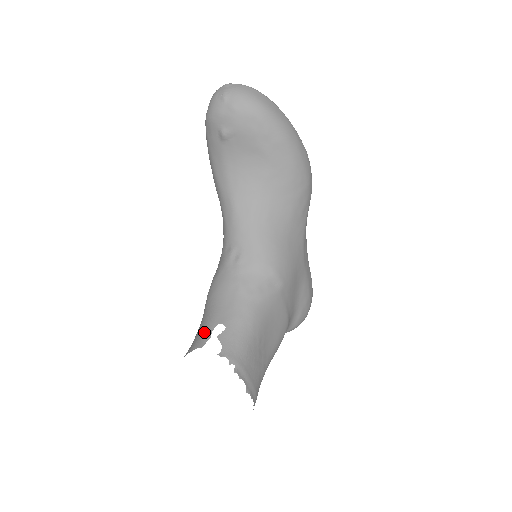
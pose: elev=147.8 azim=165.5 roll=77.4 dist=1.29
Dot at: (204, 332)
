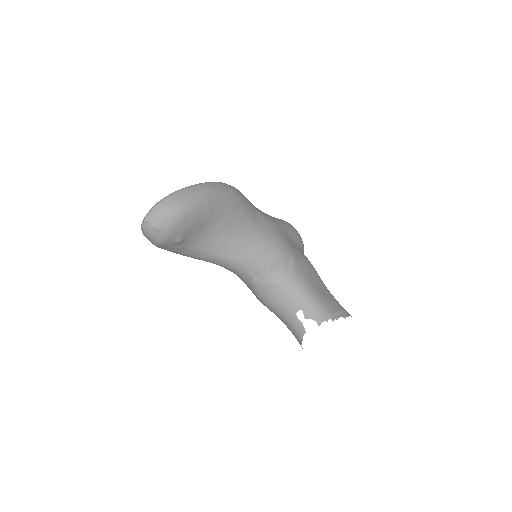
Dot at: (294, 324)
